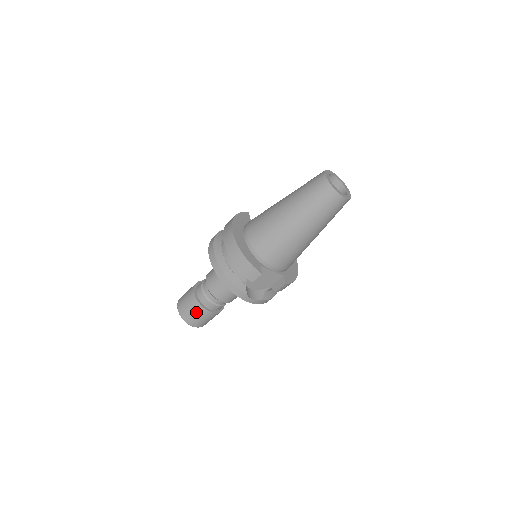
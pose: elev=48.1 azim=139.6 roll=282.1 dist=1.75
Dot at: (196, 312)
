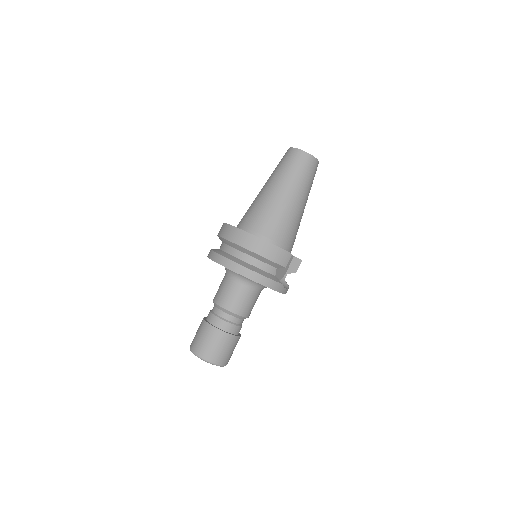
Dot at: (225, 345)
